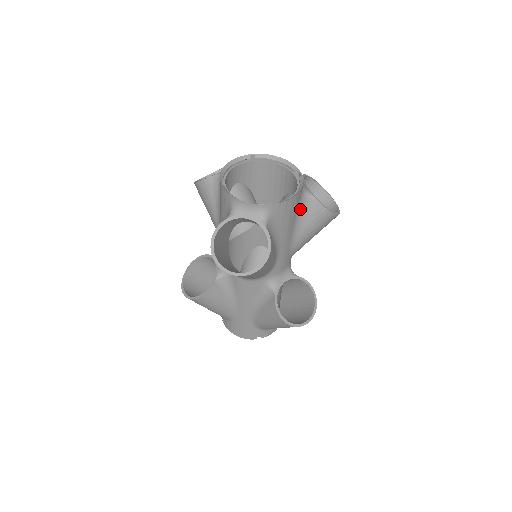
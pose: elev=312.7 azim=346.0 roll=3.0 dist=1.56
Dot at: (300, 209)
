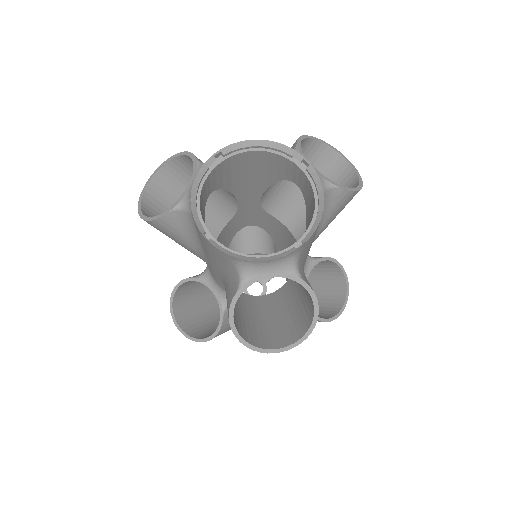
Dot at: occluded
